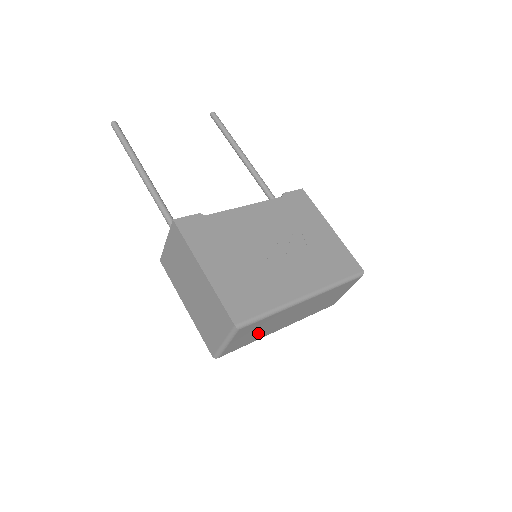
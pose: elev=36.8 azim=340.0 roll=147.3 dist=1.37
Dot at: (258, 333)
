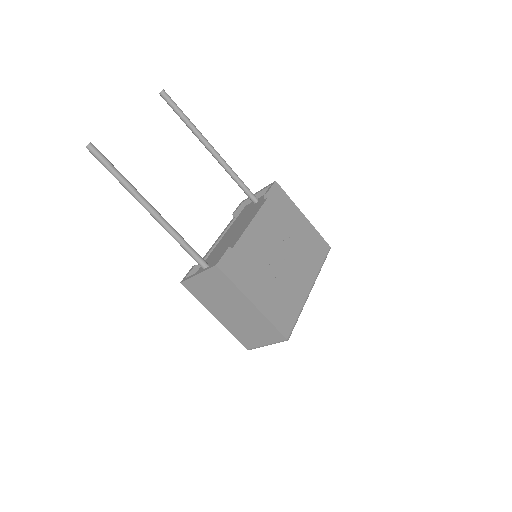
Dot at: occluded
